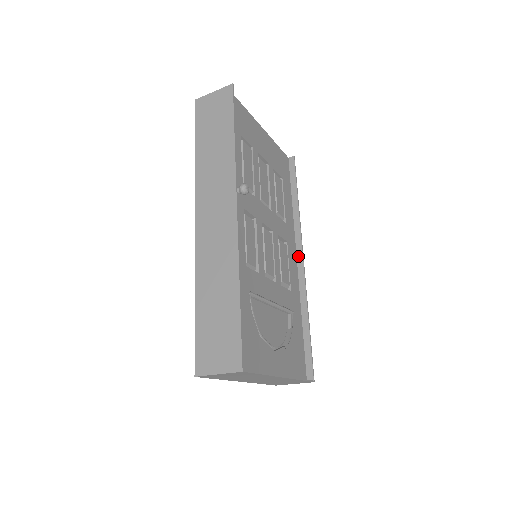
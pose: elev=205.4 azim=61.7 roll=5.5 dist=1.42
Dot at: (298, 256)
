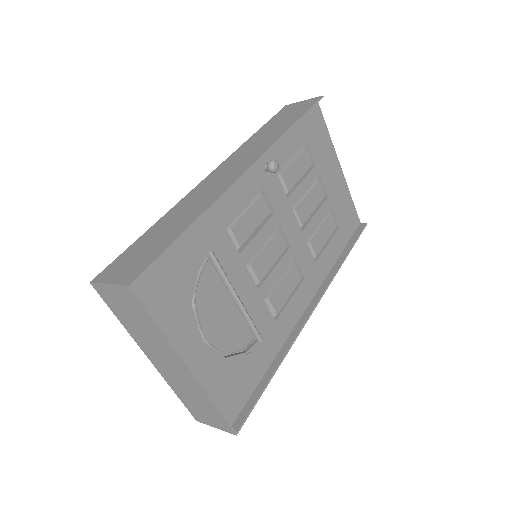
Dot at: (311, 304)
